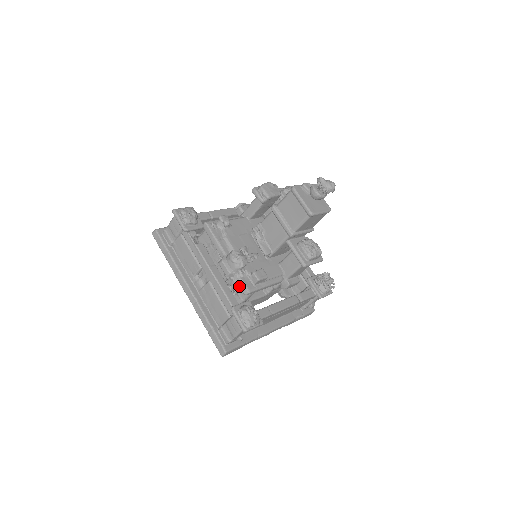
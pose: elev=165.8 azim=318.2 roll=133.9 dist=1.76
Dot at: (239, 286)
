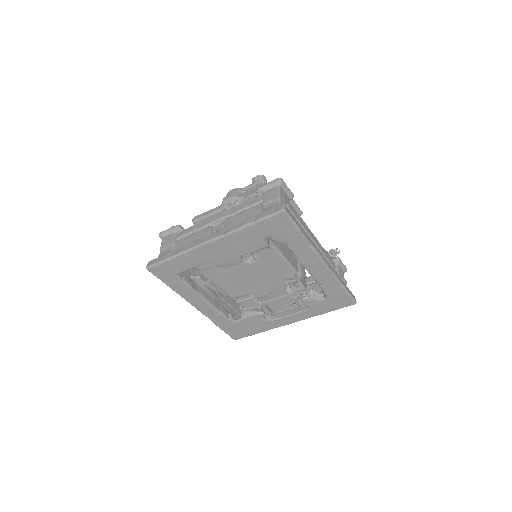
Dot at: (251, 195)
